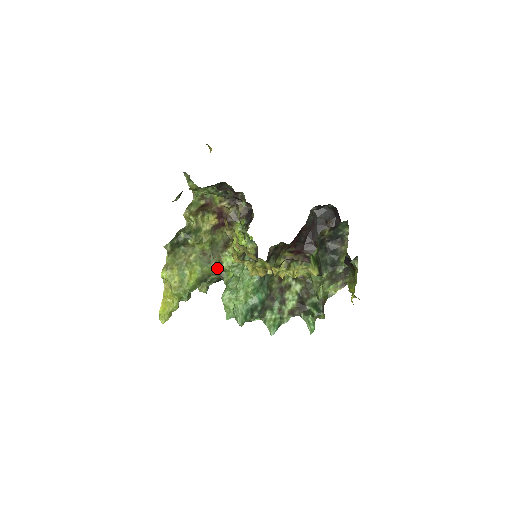
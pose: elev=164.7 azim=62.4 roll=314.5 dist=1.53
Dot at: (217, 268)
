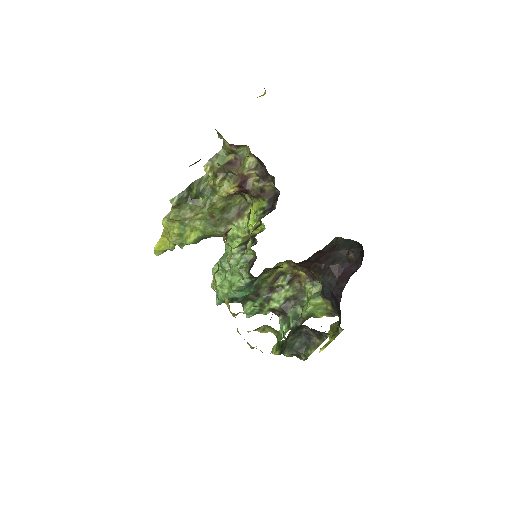
Dot at: (222, 232)
